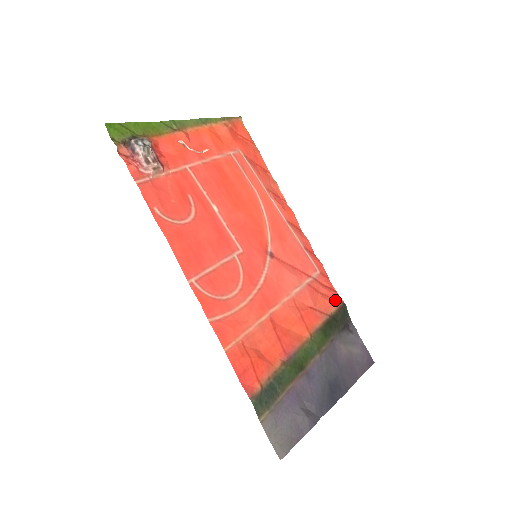
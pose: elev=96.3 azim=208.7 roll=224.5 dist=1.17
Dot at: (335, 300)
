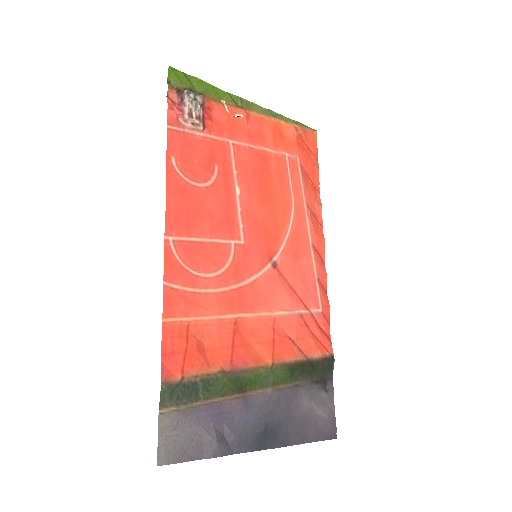
Dot at: (324, 348)
